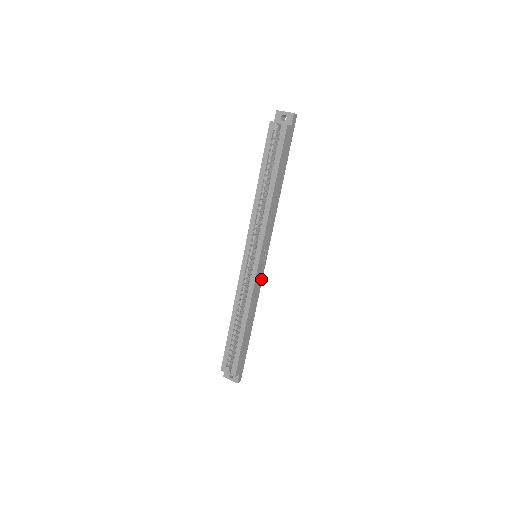
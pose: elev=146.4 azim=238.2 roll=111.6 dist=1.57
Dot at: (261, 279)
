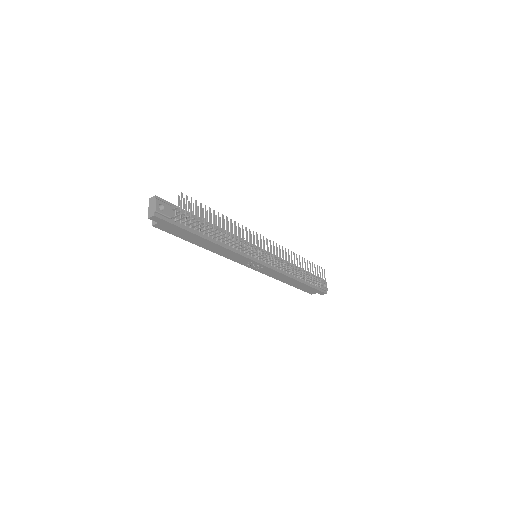
Dot at: (271, 269)
